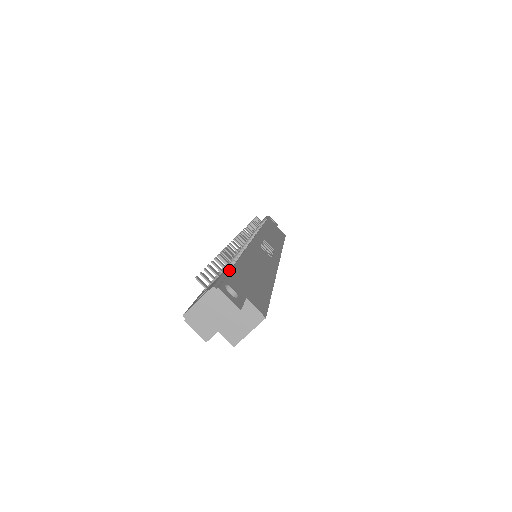
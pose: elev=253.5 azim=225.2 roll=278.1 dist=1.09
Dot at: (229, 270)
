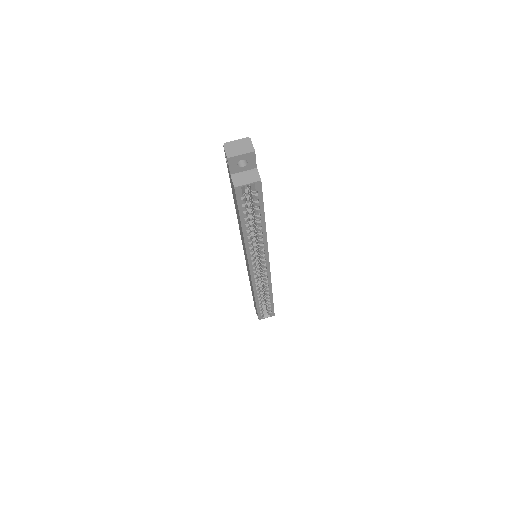
Dot at: occluded
